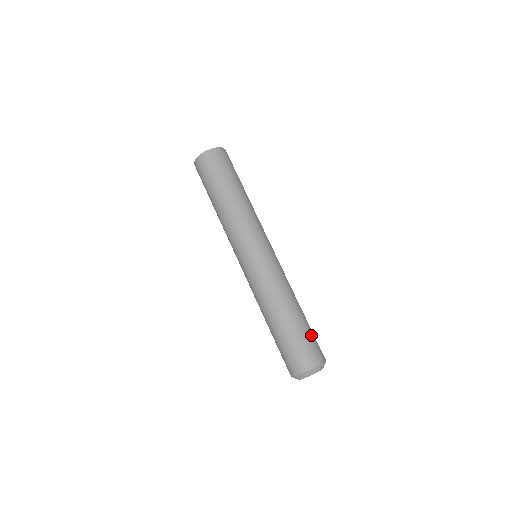
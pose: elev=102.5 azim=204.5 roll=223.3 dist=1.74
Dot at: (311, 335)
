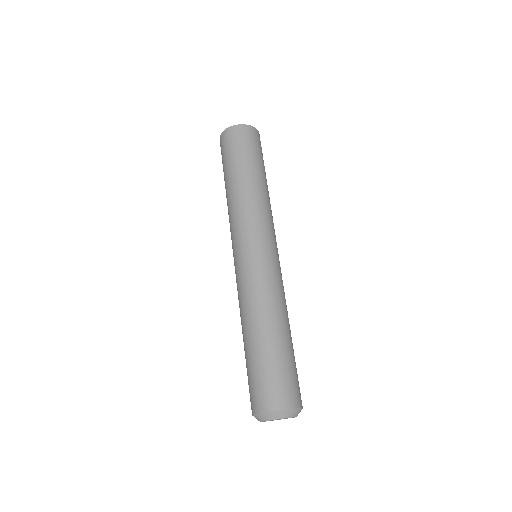
Dot at: (296, 369)
